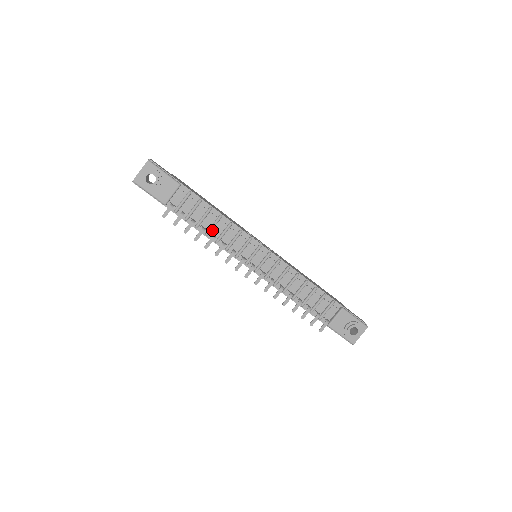
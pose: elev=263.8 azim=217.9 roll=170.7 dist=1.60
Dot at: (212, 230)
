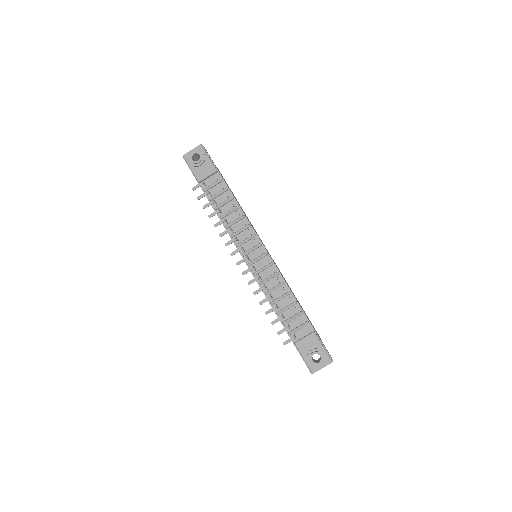
Dot at: (227, 216)
